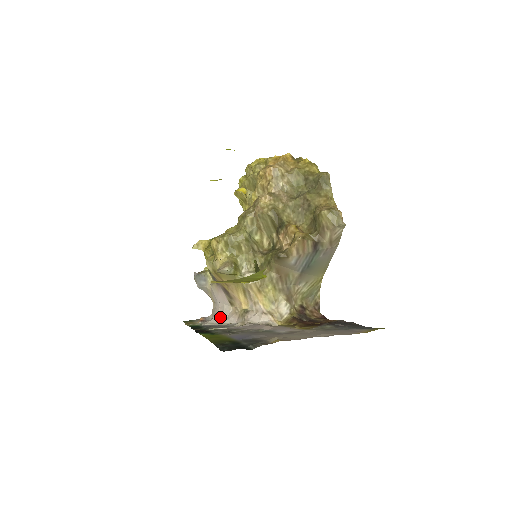
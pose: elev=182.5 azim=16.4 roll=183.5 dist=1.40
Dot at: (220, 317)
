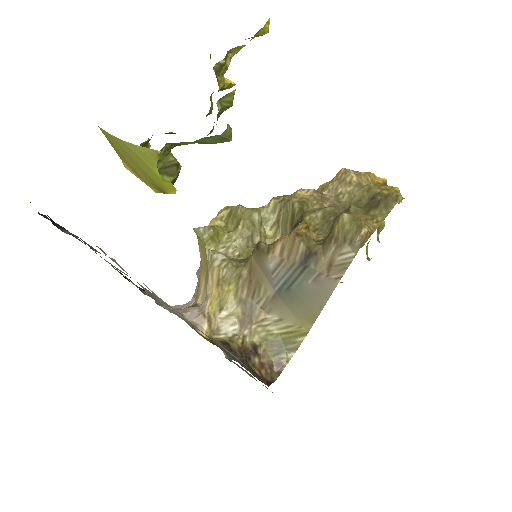
Dot at: (180, 307)
